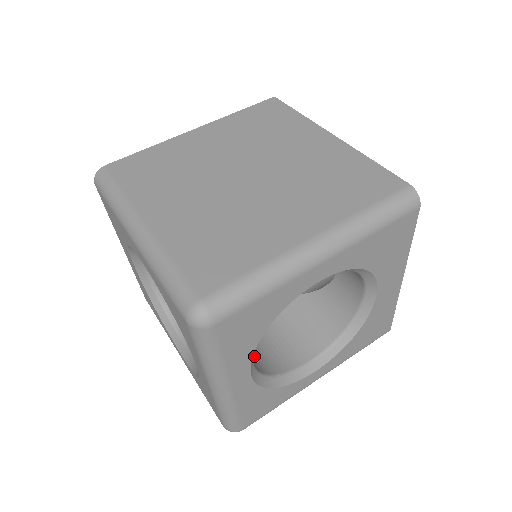
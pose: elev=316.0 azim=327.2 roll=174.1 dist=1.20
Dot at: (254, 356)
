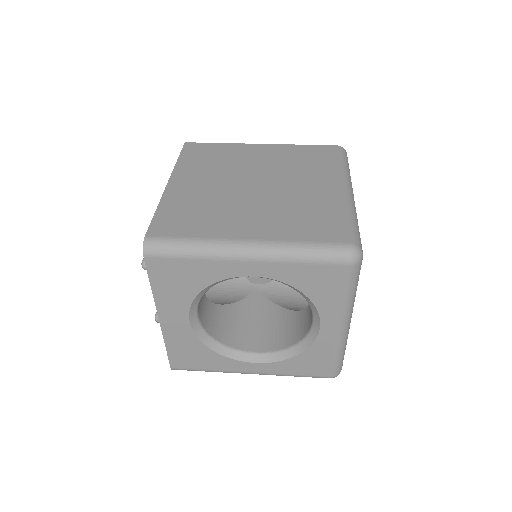
Dot at: occluded
